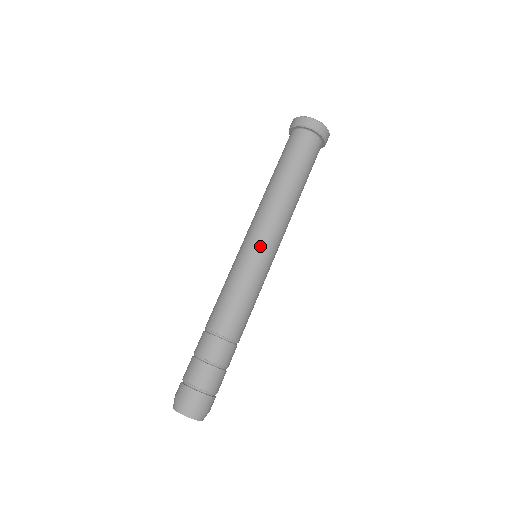
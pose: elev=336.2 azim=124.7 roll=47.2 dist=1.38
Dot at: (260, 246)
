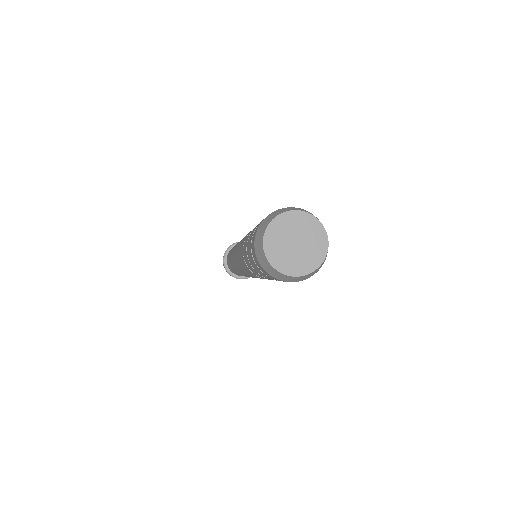
Dot at: occluded
